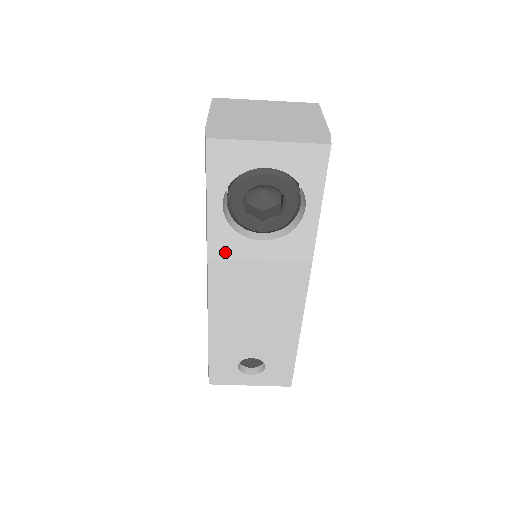
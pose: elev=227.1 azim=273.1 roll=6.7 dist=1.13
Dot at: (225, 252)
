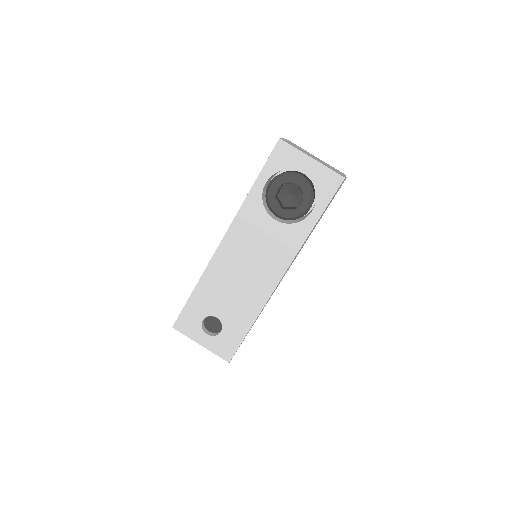
Dot at: (249, 216)
